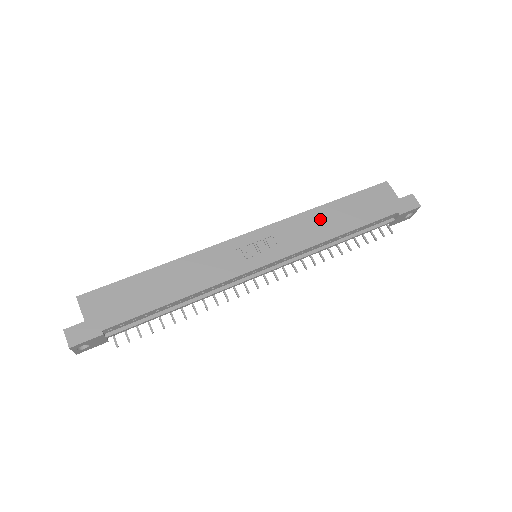
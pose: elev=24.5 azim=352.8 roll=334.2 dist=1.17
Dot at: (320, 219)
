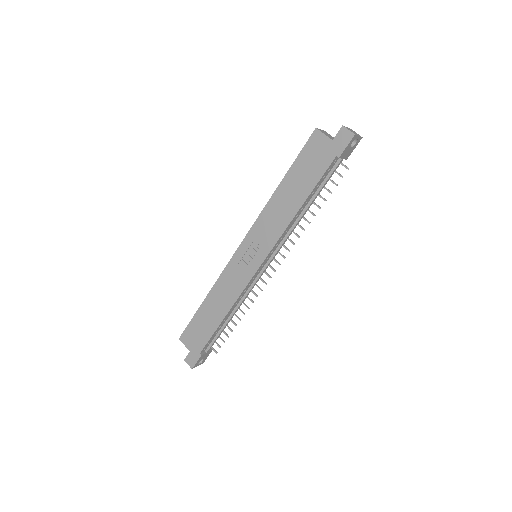
Dot at: (279, 205)
